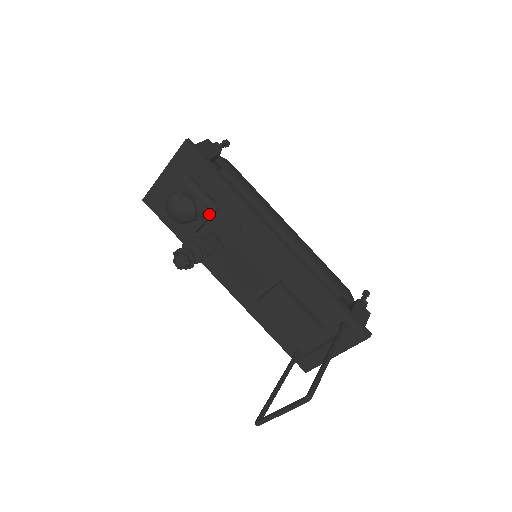
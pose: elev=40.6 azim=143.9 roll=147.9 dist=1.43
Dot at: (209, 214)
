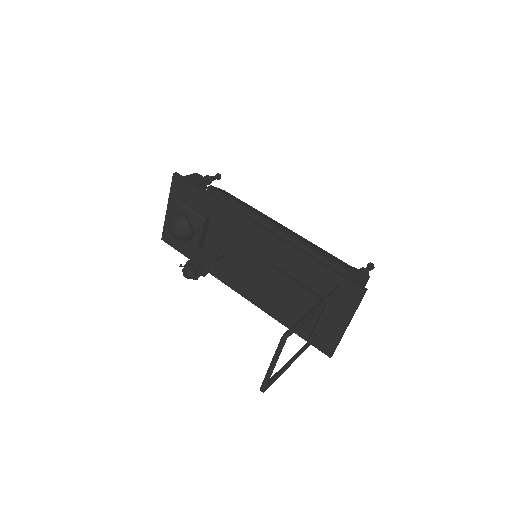
Dot at: (202, 225)
